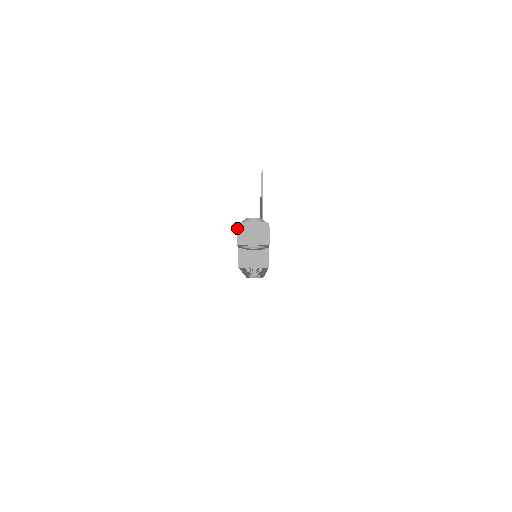
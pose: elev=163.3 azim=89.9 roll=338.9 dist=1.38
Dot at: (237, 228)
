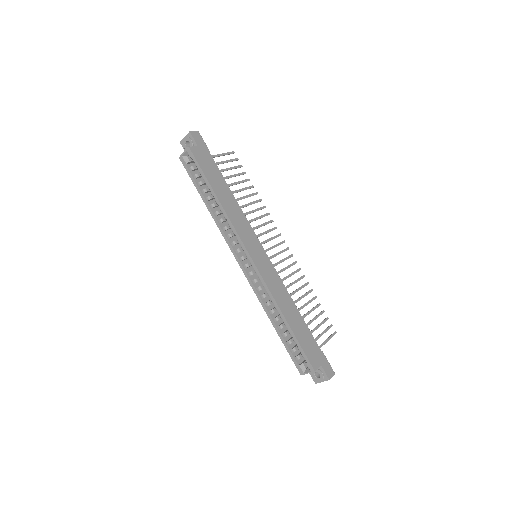
Dot at: occluded
